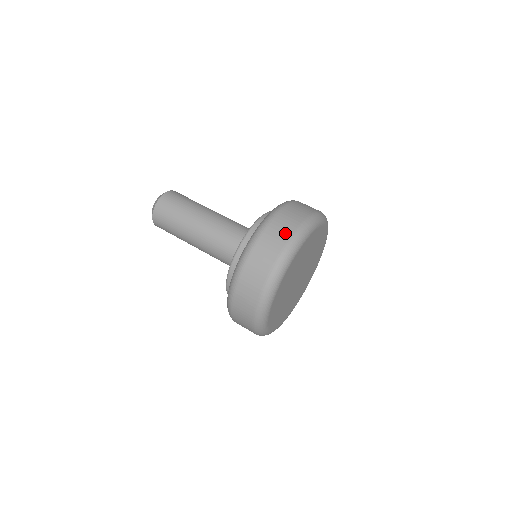
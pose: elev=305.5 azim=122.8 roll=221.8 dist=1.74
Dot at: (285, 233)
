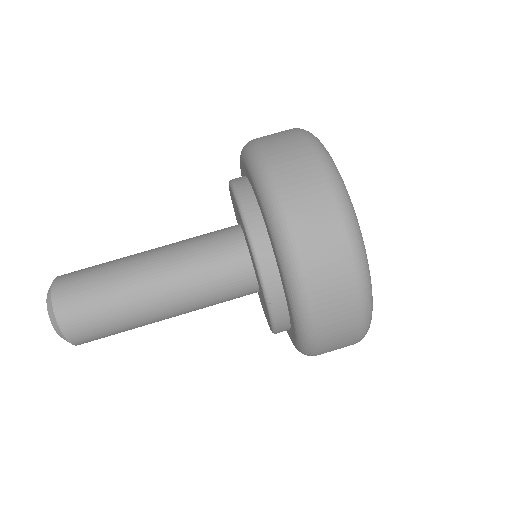
Dot at: (335, 243)
